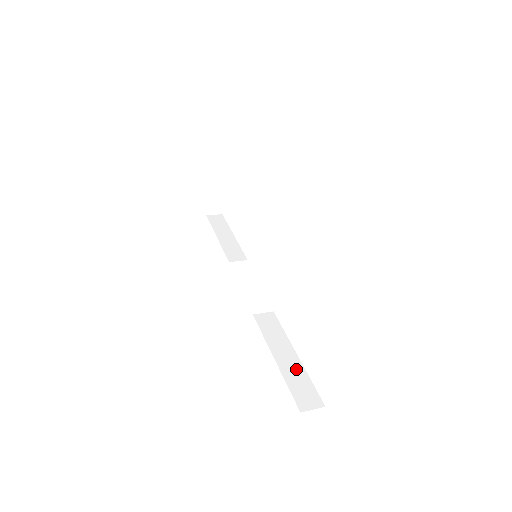
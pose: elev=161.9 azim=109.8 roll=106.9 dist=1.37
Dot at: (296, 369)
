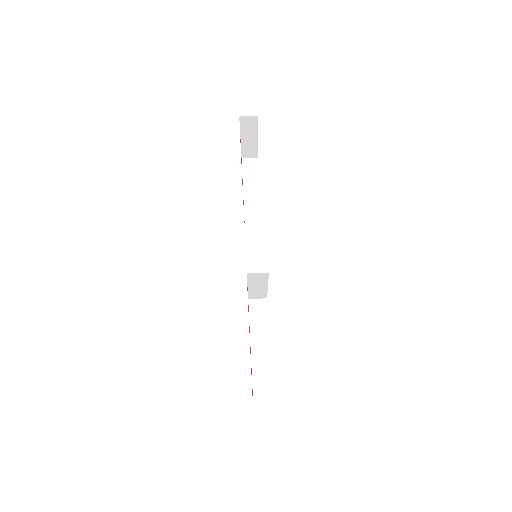
Dot at: (264, 364)
